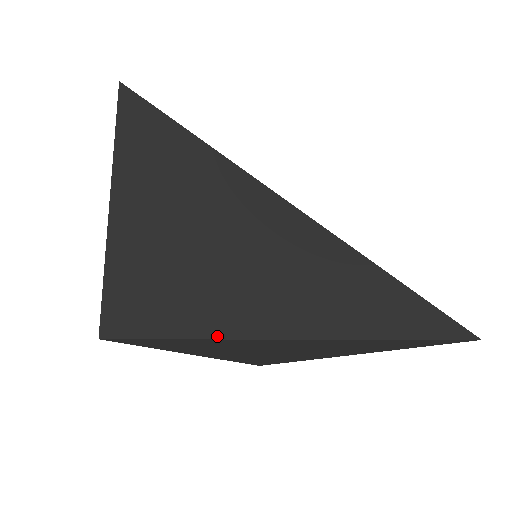
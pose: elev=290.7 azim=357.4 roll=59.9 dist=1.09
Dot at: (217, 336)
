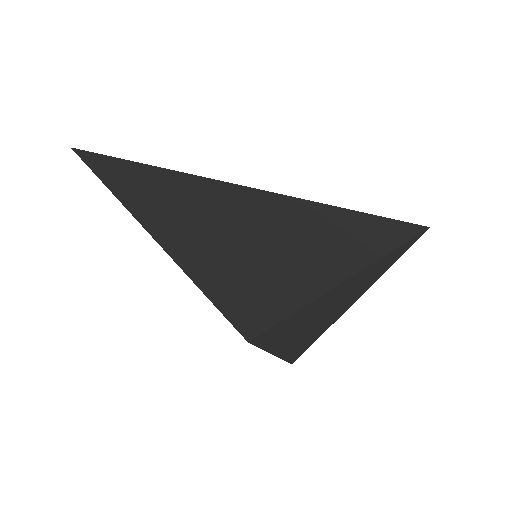
Dot at: (316, 296)
